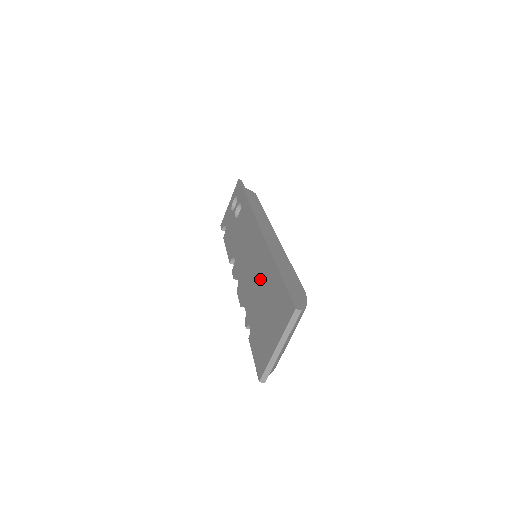
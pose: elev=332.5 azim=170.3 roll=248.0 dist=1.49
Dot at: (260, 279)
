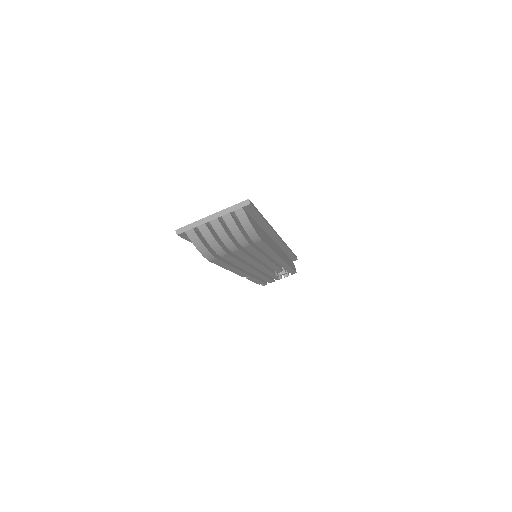
Dot at: occluded
